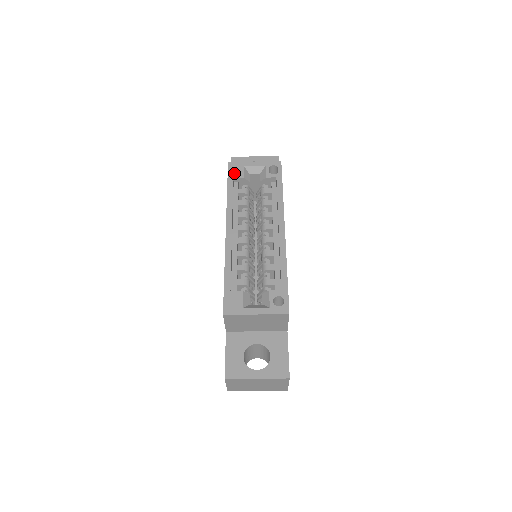
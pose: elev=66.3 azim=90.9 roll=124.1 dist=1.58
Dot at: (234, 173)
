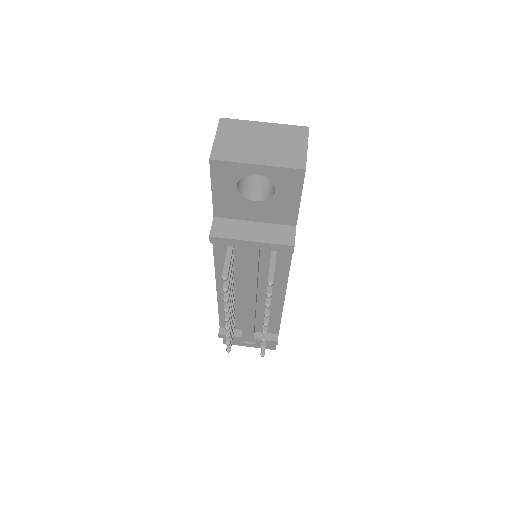
Dot at: occluded
